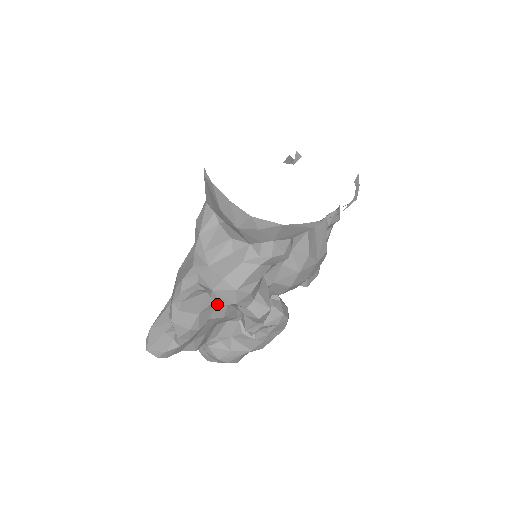
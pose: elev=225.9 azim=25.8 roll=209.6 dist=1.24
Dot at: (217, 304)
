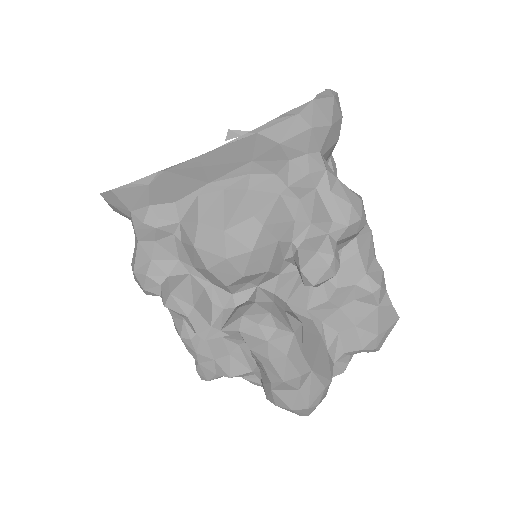
Dot at: occluded
